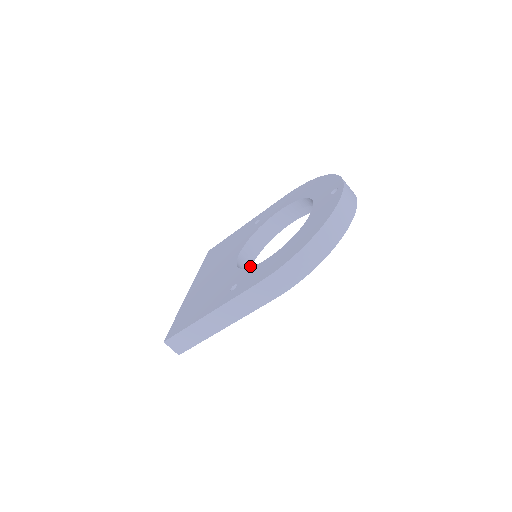
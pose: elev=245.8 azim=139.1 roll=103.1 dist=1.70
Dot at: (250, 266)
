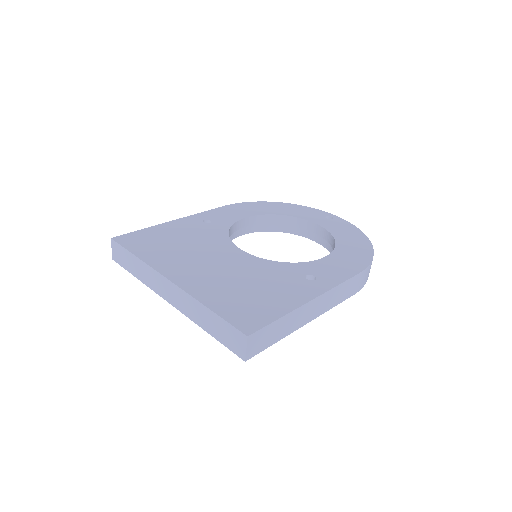
Dot at: occluded
